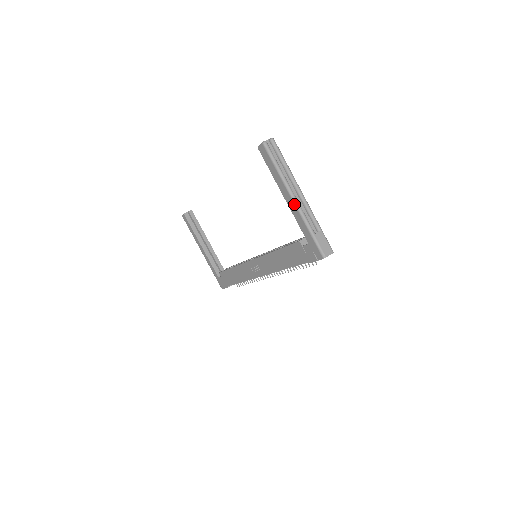
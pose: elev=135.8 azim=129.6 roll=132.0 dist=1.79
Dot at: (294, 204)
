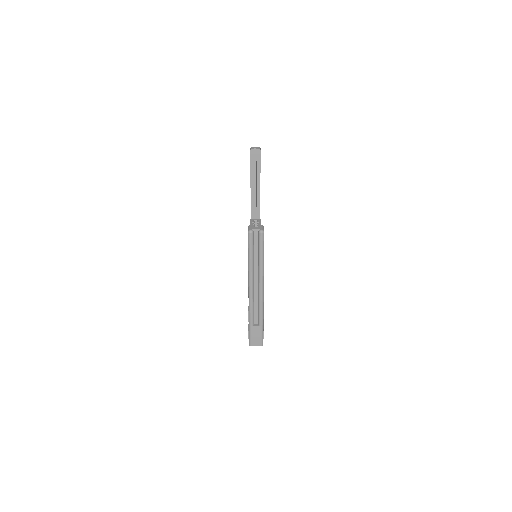
Dot at: (248, 294)
